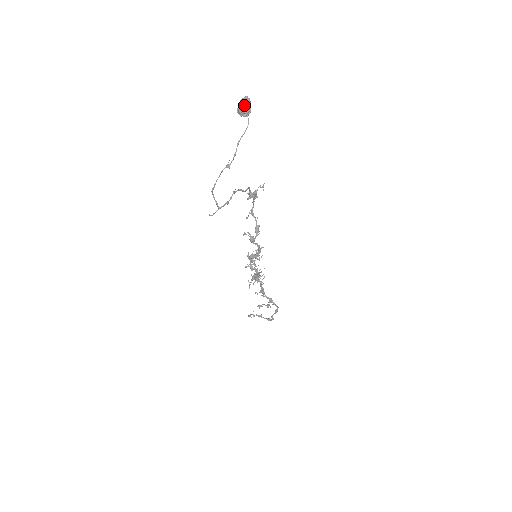
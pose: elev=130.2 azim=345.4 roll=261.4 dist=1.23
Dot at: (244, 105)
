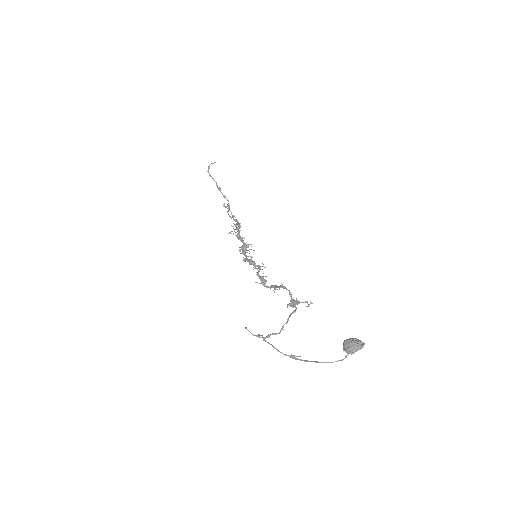
Dot at: (354, 352)
